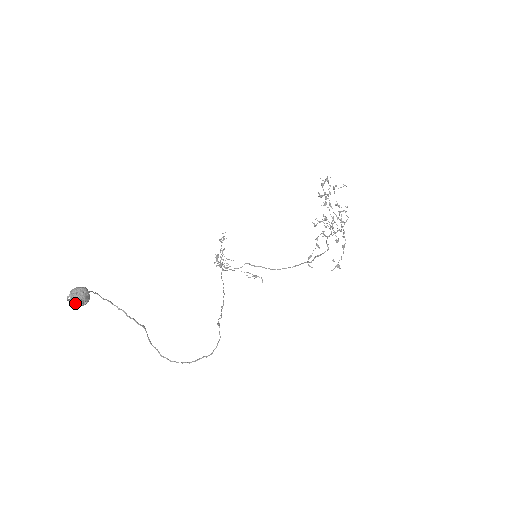
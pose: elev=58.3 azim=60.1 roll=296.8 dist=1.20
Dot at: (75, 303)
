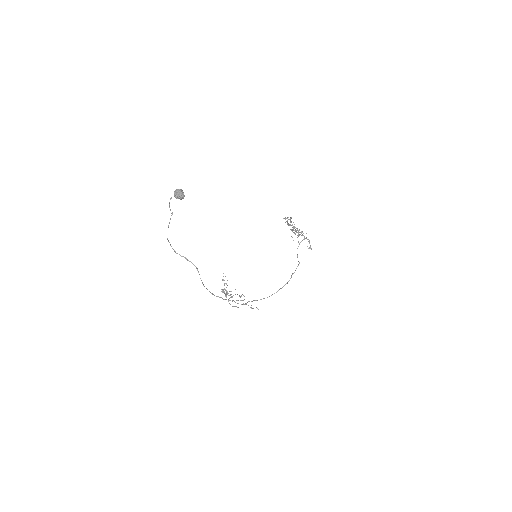
Dot at: (178, 195)
